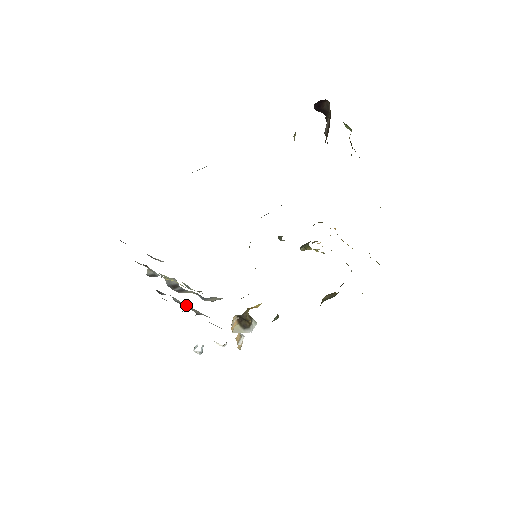
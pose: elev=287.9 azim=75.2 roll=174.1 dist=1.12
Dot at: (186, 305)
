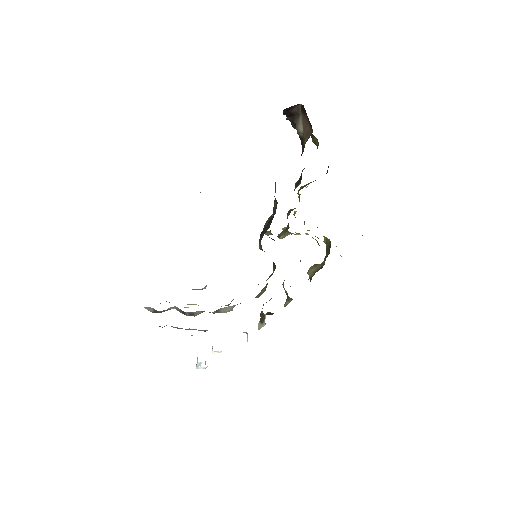
Dot at: occluded
